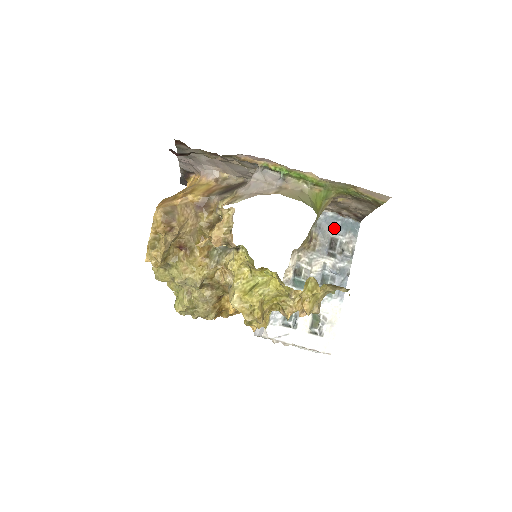
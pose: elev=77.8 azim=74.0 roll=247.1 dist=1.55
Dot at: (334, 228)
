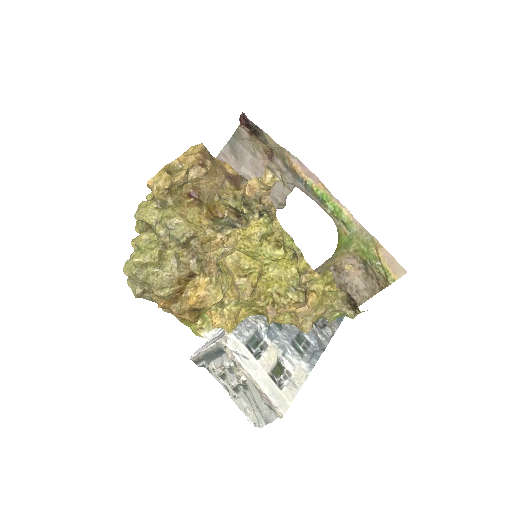
Dot at: occluded
